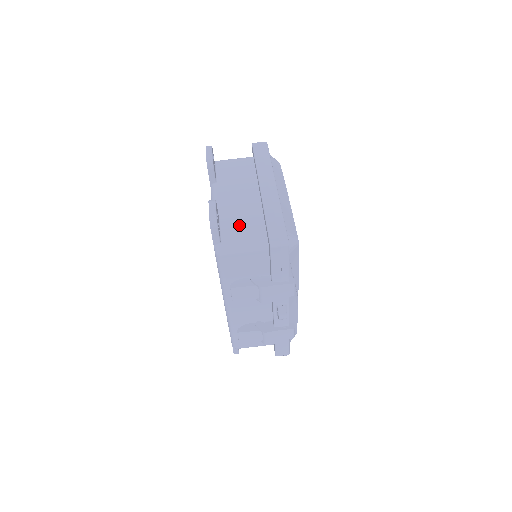
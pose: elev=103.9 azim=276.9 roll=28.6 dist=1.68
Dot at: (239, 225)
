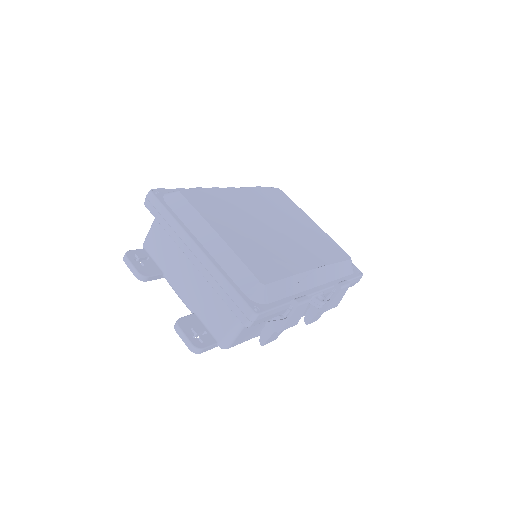
Dot at: (213, 312)
